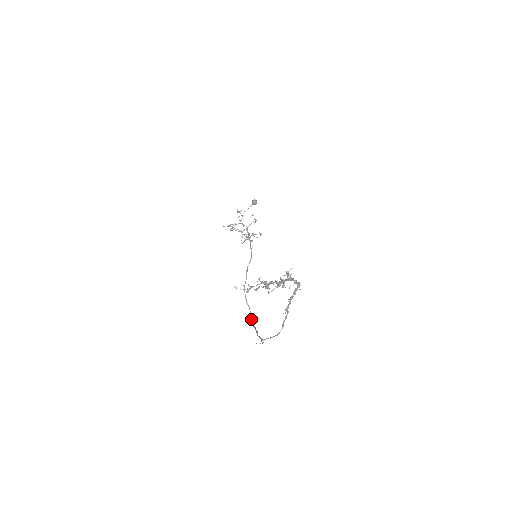
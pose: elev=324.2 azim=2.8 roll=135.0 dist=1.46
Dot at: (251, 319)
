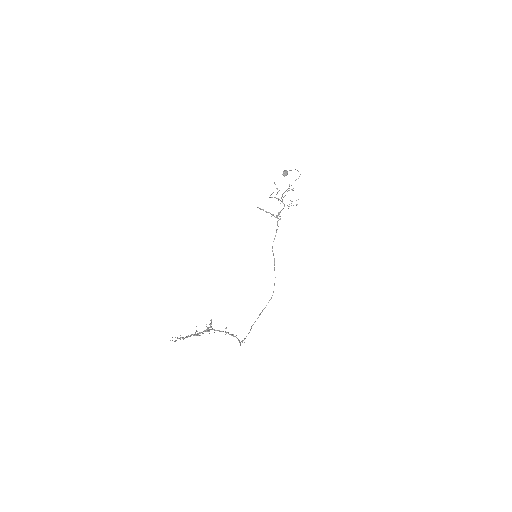
Dot at: occluded
